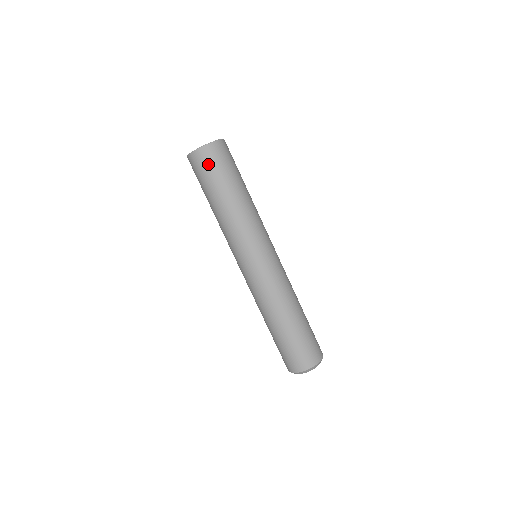
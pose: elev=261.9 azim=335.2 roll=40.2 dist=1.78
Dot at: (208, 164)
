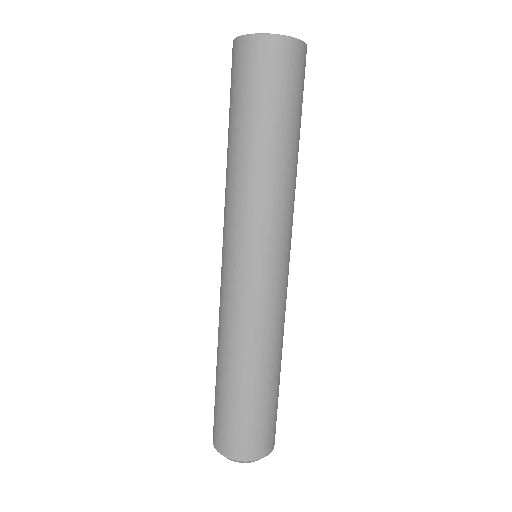
Dot at: (256, 69)
